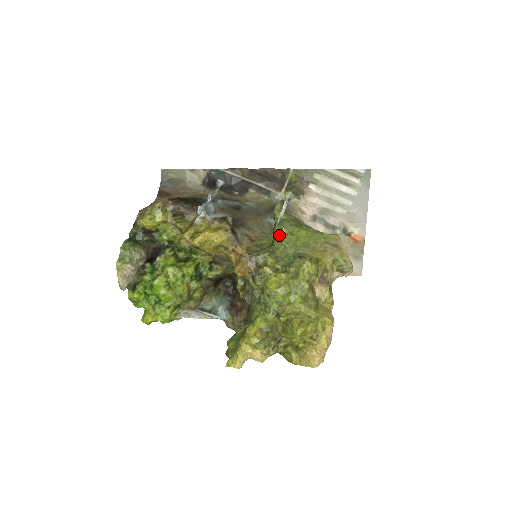
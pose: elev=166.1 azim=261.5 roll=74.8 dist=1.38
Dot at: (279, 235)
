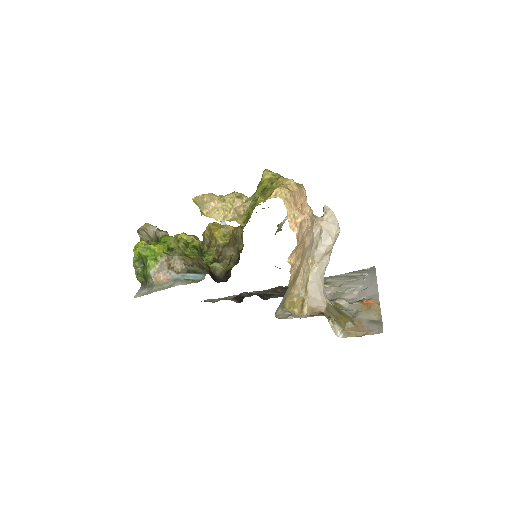
Dot at: (278, 230)
